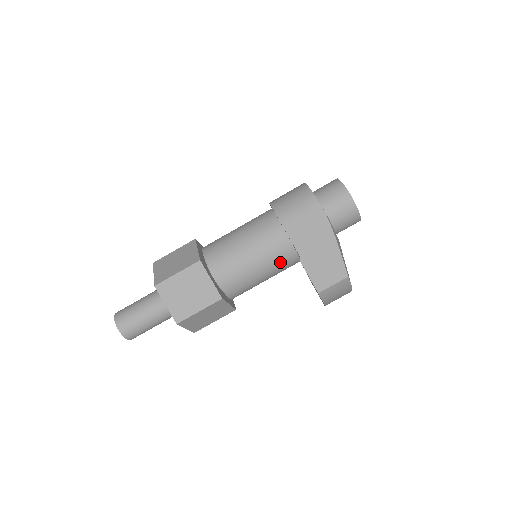
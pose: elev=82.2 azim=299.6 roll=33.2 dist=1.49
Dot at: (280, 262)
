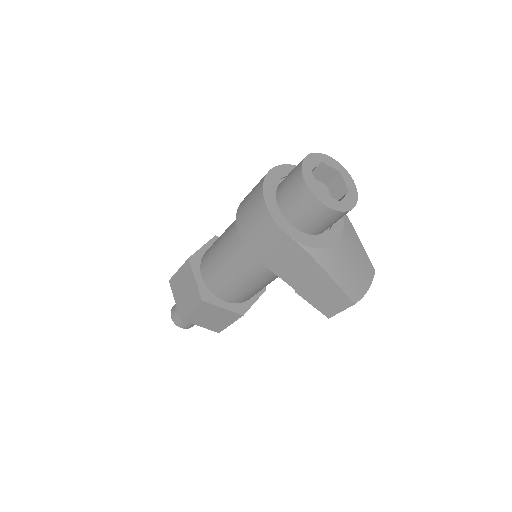
Dot at: occluded
